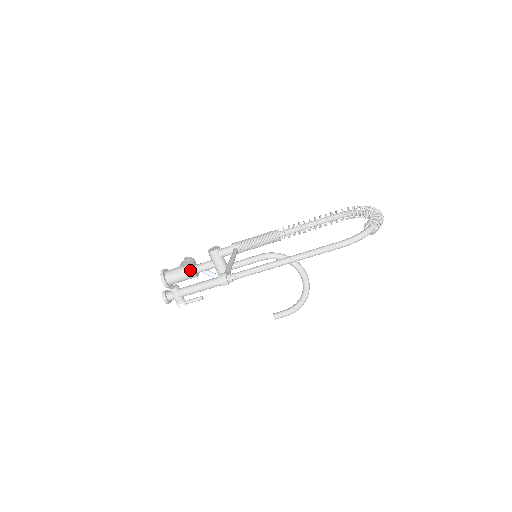
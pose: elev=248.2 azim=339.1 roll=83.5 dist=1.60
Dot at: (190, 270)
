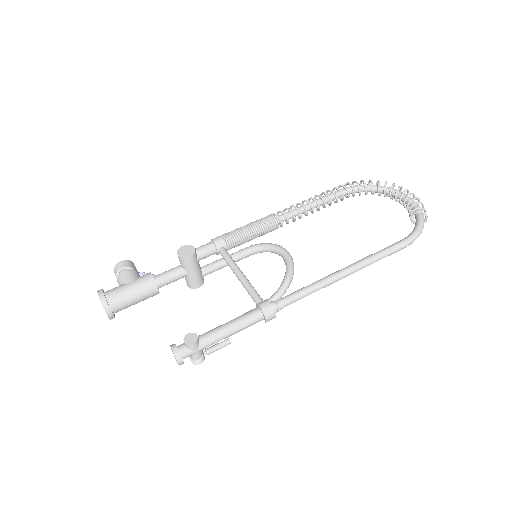
Dot at: (152, 288)
